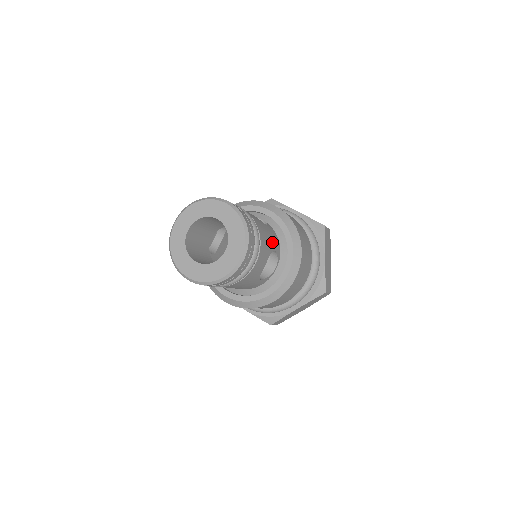
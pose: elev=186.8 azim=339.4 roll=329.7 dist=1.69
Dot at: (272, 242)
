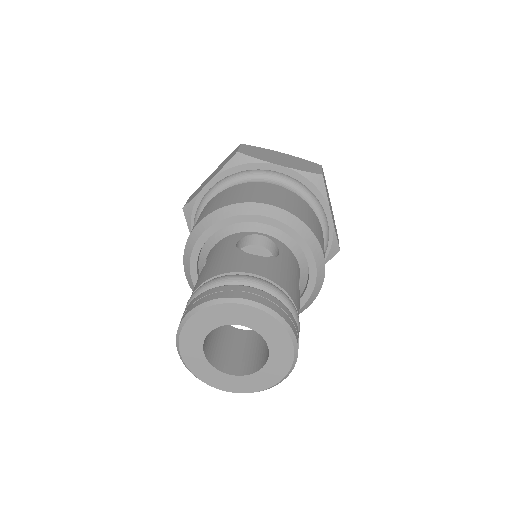
Dot at: (295, 276)
